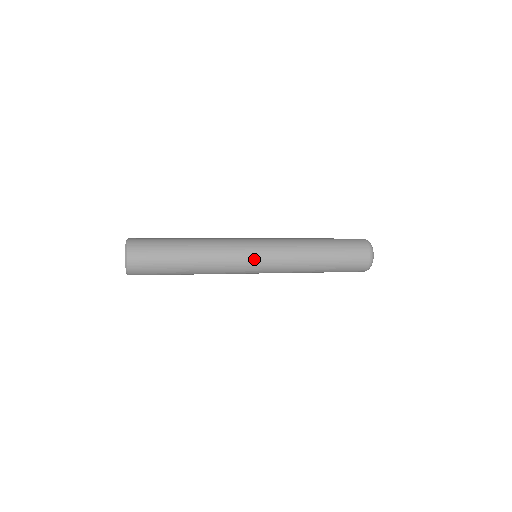
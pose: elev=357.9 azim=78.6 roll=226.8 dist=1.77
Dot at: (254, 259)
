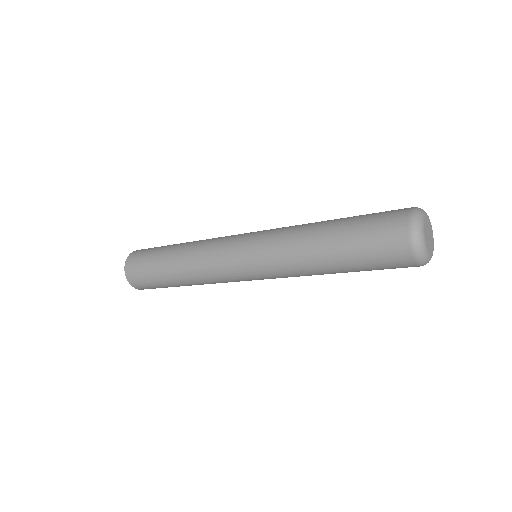
Dot at: (237, 261)
